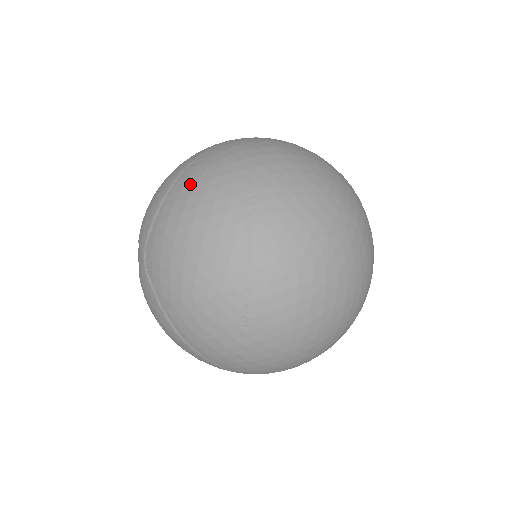
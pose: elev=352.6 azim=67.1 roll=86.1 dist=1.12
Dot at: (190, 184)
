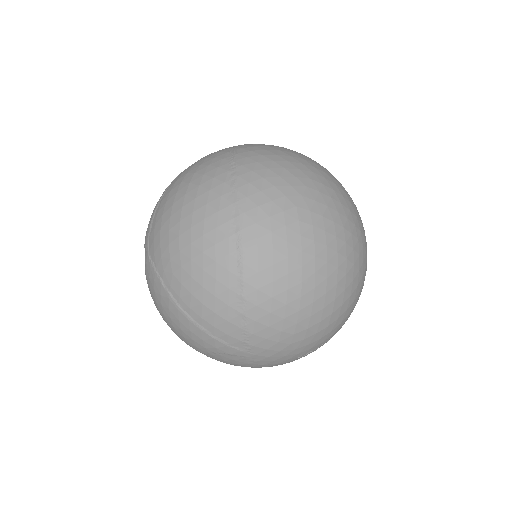
Dot at: (183, 175)
